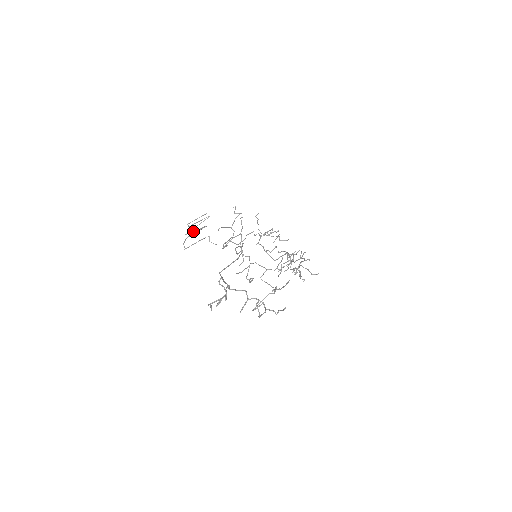
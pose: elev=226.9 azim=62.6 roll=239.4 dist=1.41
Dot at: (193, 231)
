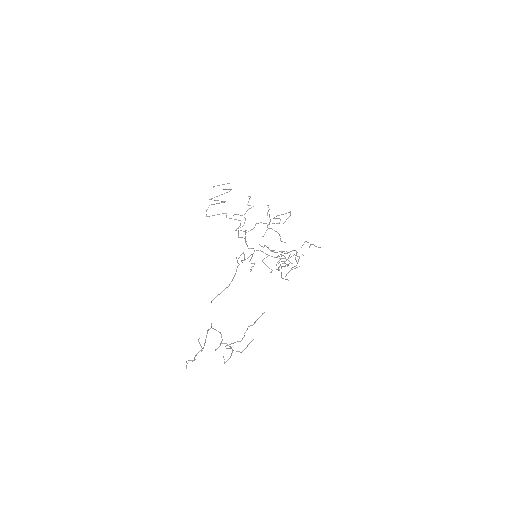
Dot at: (215, 200)
